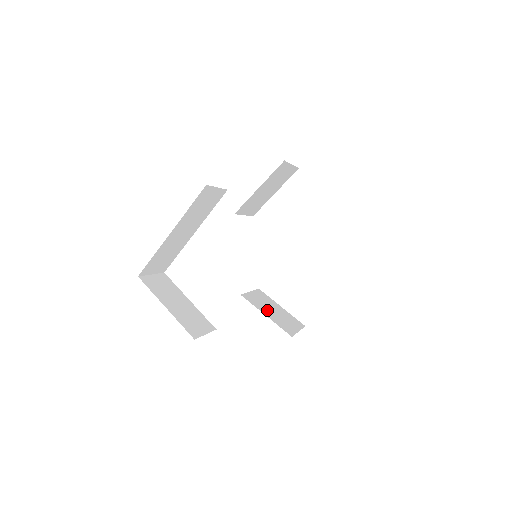
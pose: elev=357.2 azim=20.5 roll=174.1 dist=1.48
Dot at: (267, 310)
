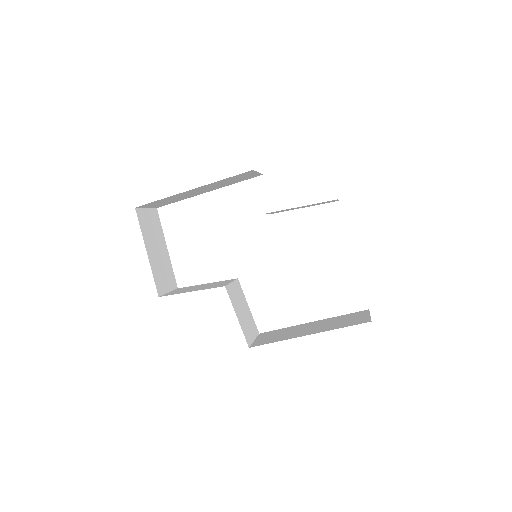
Dot at: (239, 310)
